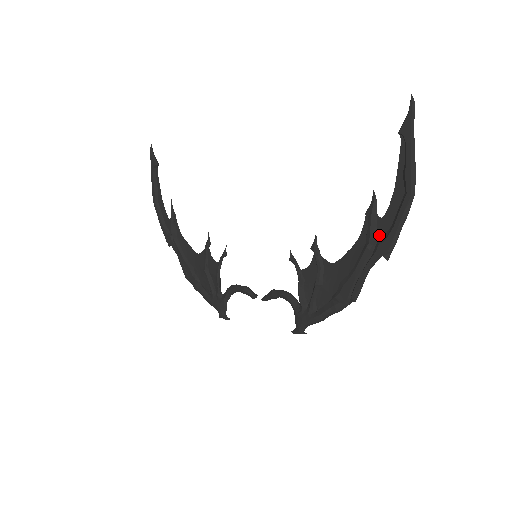
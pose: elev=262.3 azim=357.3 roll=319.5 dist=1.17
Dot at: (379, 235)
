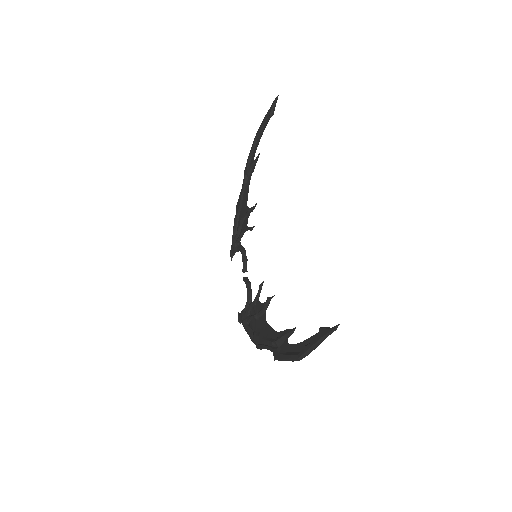
Dot at: (282, 346)
